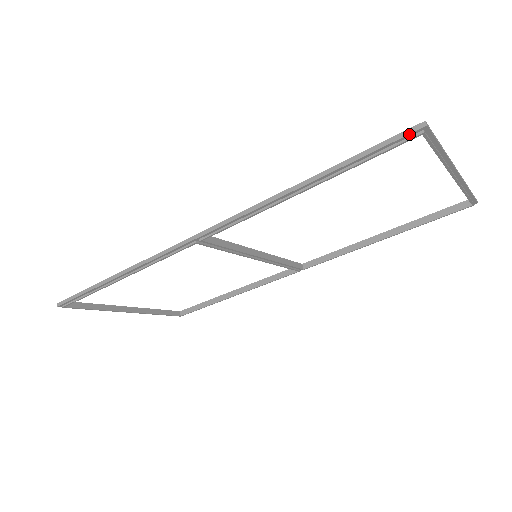
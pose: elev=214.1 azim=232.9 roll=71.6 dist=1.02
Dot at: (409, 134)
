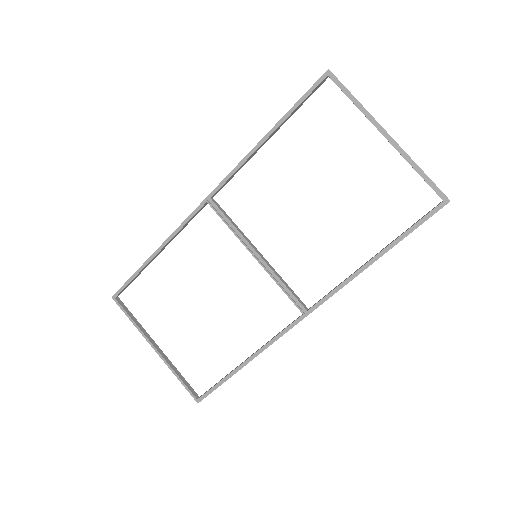
Dot at: (320, 77)
